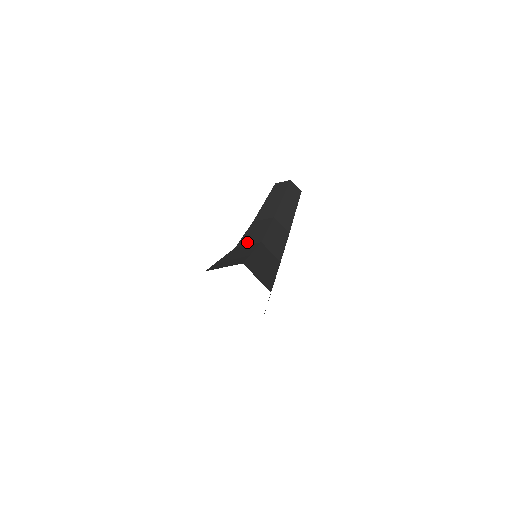
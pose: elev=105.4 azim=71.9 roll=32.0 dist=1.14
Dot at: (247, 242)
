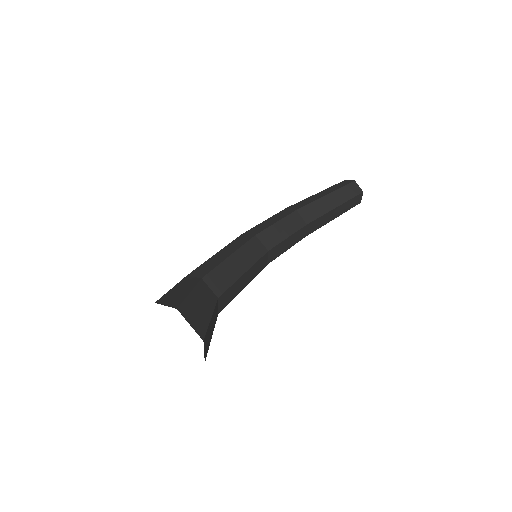
Dot at: (265, 238)
